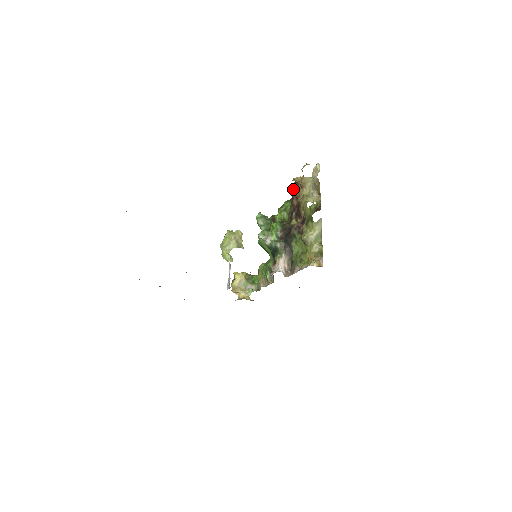
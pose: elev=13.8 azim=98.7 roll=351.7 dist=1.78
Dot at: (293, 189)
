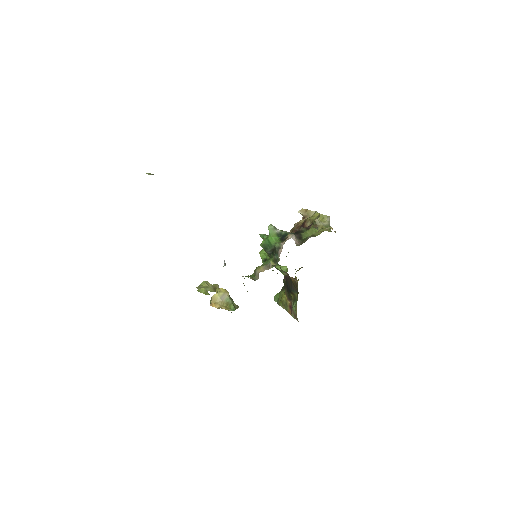
Dot at: (294, 225)
